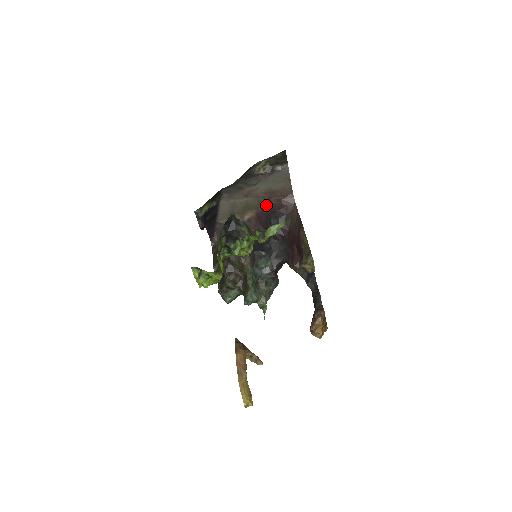
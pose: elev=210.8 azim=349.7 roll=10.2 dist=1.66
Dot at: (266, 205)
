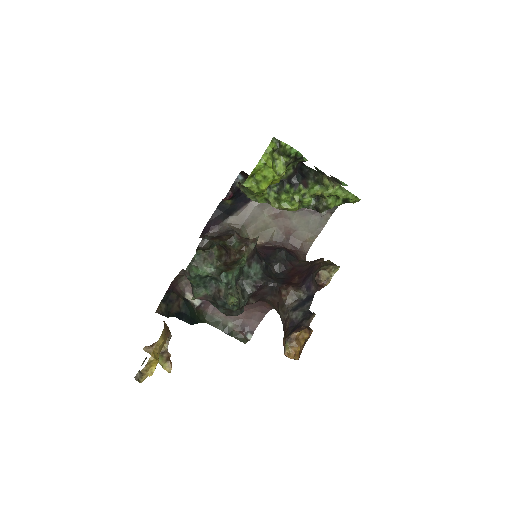
Dot at: (278, 244)
